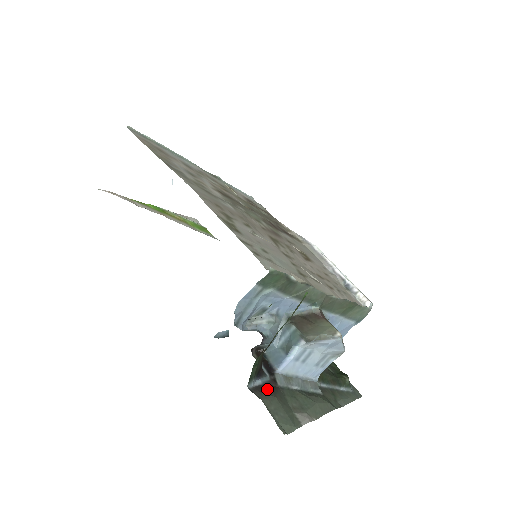
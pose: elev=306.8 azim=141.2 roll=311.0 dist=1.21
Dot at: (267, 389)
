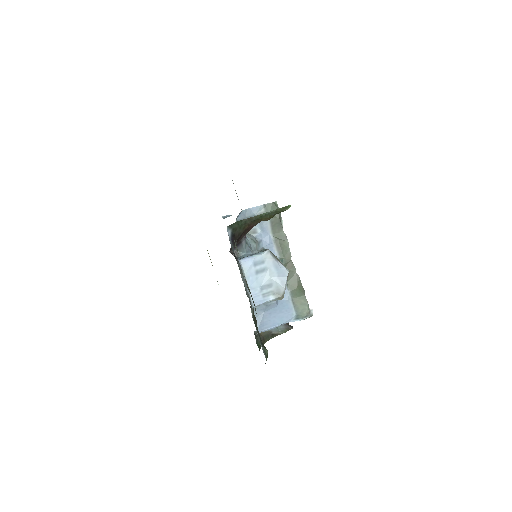
Dot at: occluded
